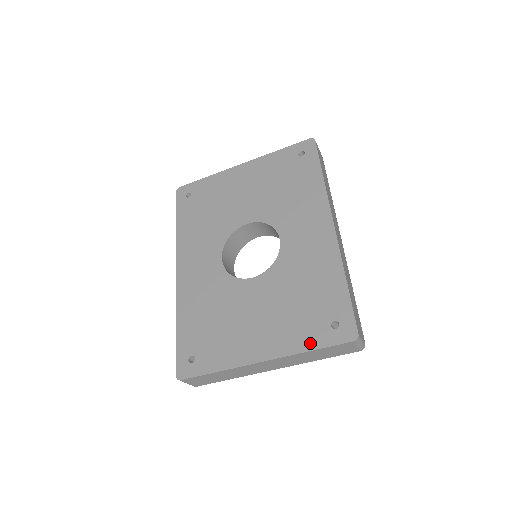
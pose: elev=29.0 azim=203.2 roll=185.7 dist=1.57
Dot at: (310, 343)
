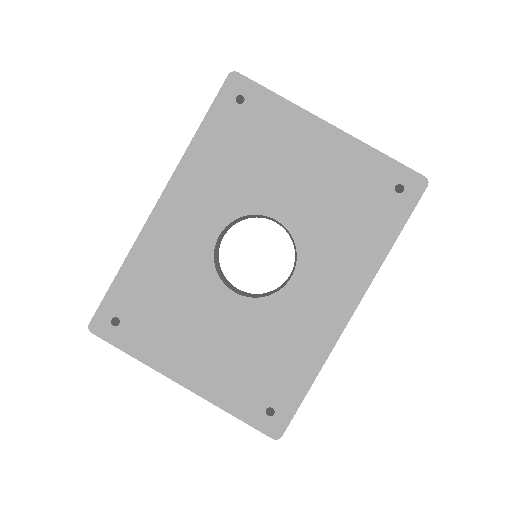
Dot at: (236, 408)
